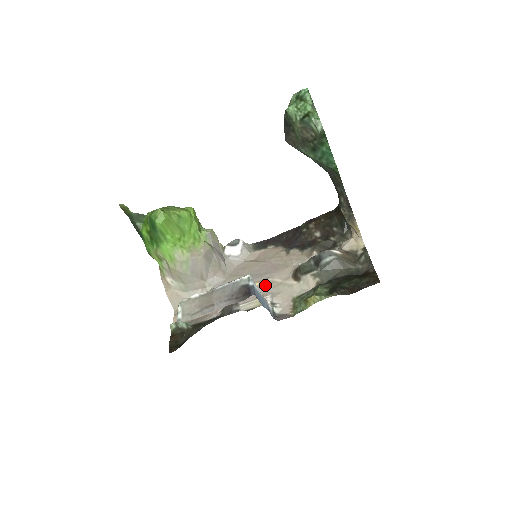
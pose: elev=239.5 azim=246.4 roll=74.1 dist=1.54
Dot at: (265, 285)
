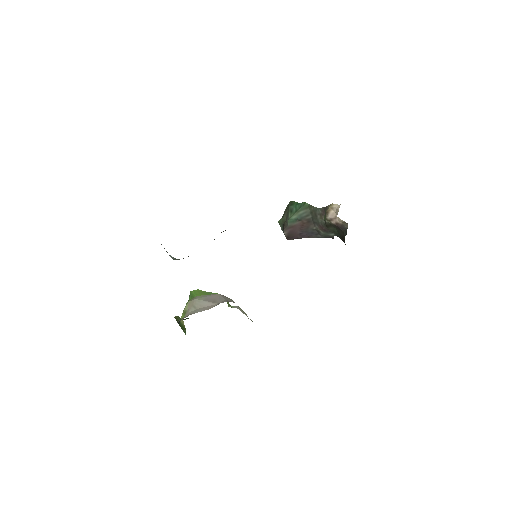
Dot at: occluded
